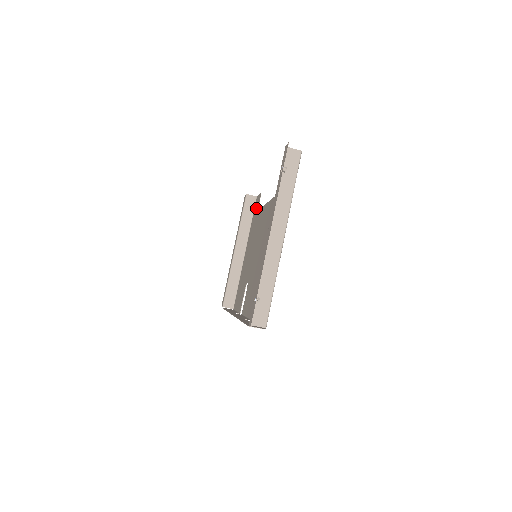
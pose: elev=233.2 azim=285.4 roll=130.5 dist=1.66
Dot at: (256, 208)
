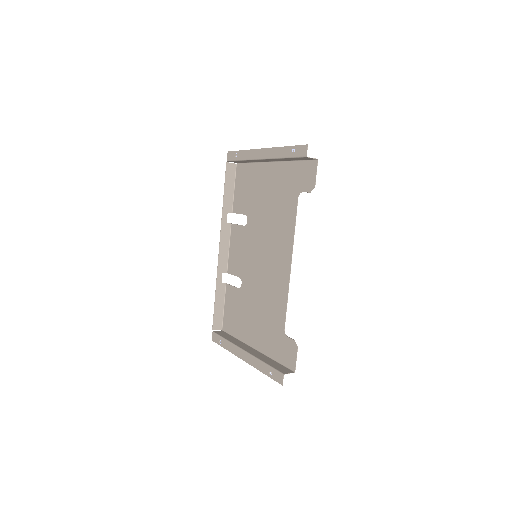
Dot at: (303, 178)
